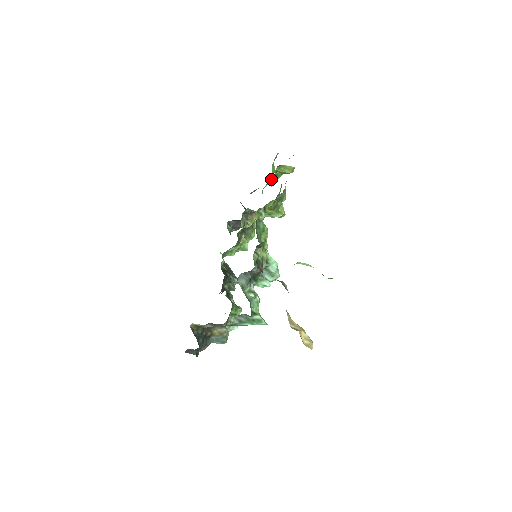
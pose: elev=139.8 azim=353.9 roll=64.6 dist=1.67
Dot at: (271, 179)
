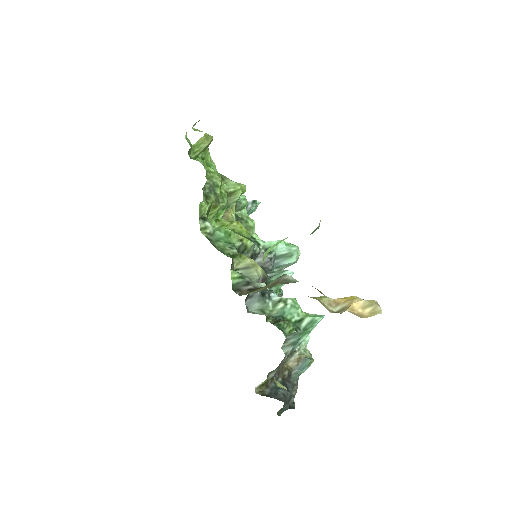
Dot at: (211, 160)
